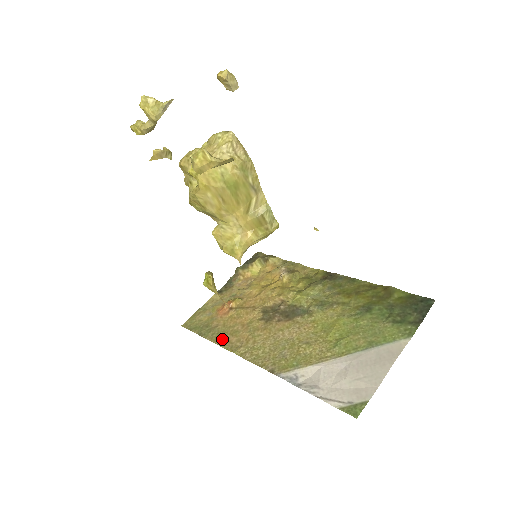
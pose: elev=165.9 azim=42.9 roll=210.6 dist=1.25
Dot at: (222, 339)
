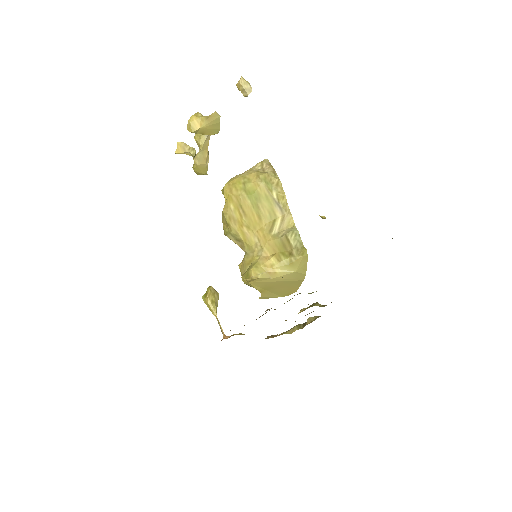
Dot at: occluded
